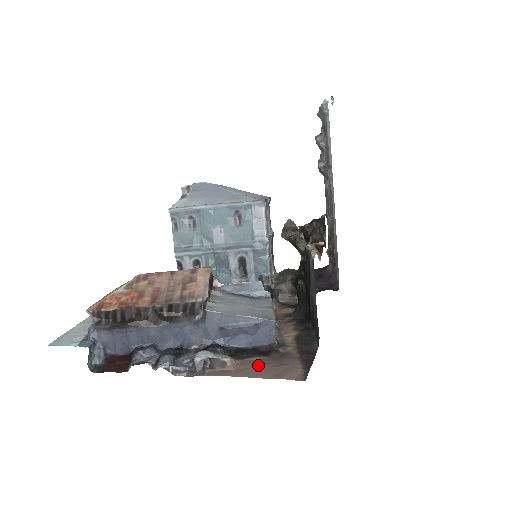
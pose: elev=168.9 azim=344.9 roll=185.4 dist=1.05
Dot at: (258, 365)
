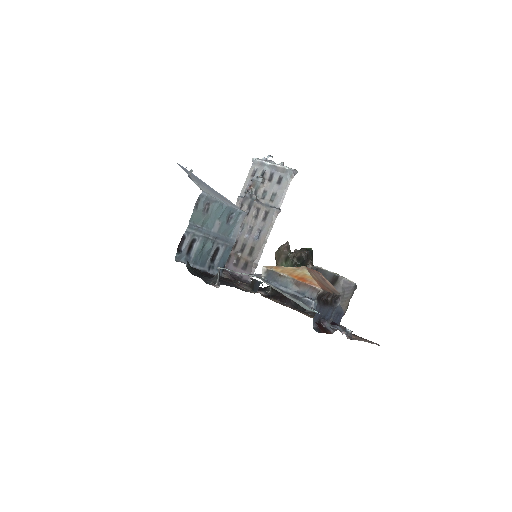
Dot at: (356, 336)
